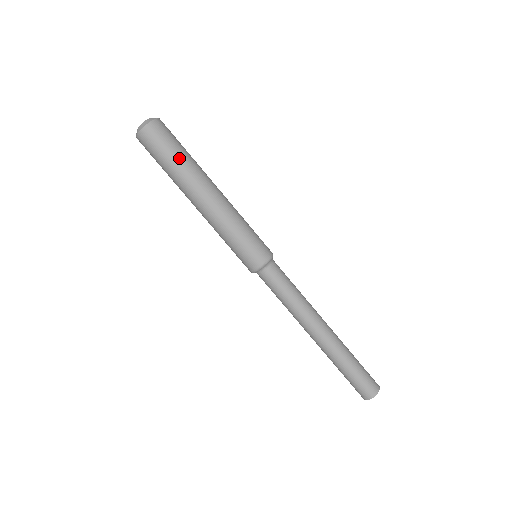
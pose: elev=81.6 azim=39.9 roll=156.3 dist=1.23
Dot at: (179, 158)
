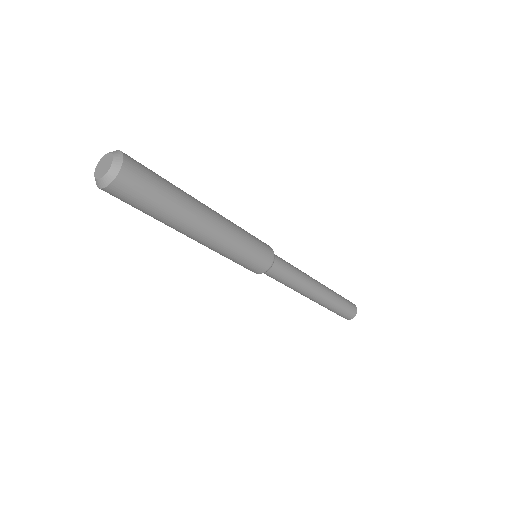
Dot at: (158, 213)
